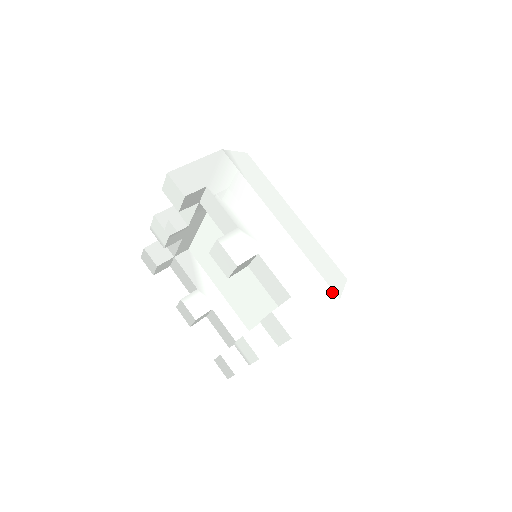
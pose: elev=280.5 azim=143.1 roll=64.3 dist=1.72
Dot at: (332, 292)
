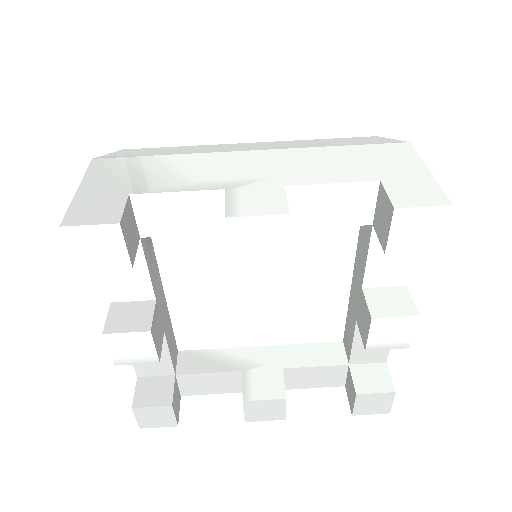
Dot at: (394, 144)
